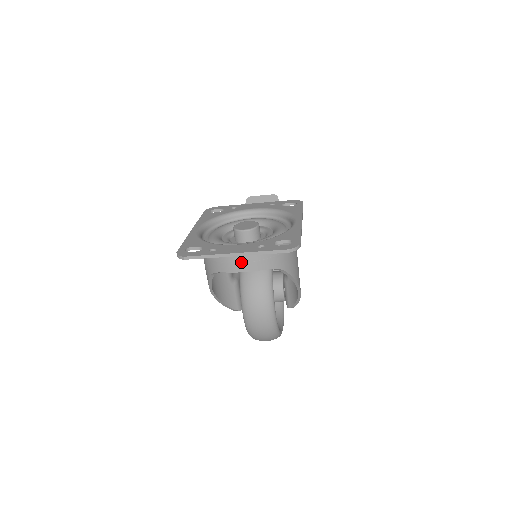
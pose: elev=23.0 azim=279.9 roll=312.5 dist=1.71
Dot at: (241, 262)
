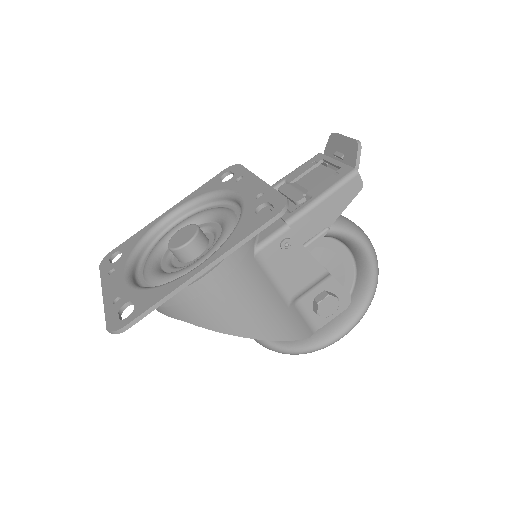
Dot at: occluded
